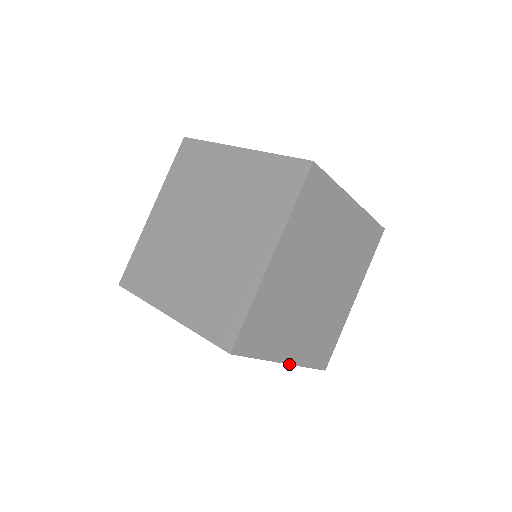
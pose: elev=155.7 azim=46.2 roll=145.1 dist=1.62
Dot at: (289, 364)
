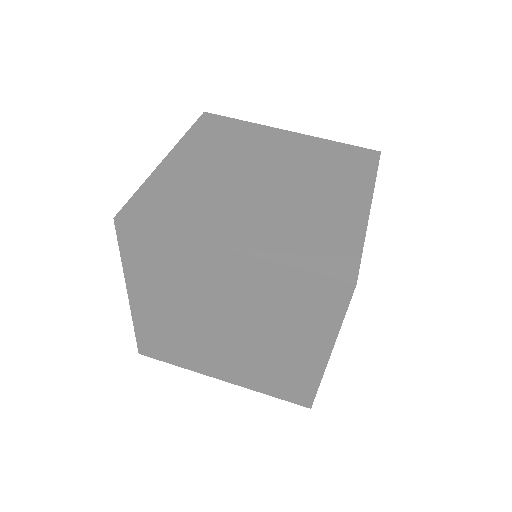
Dot at: occluded
